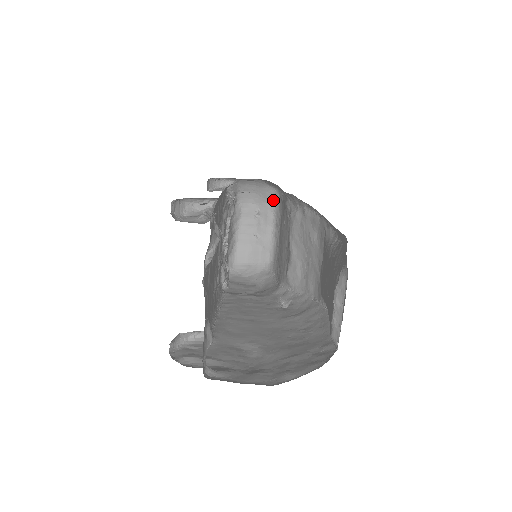
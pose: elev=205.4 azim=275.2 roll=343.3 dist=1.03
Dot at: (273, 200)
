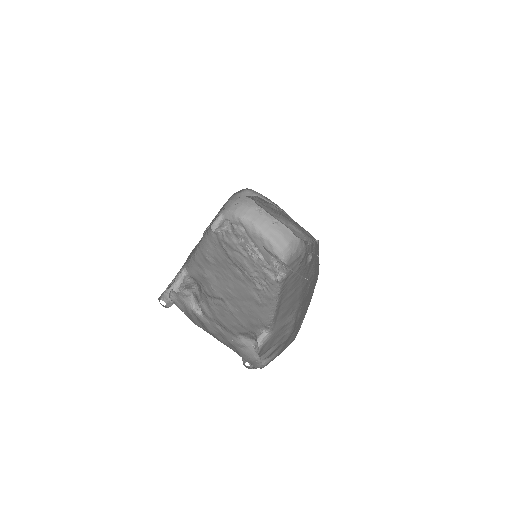
Dot at: (255, 195)
